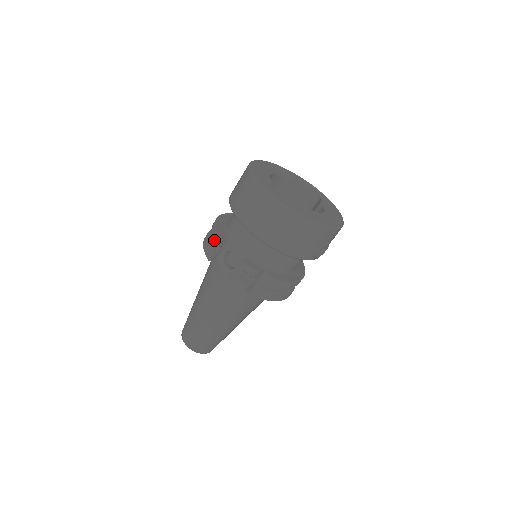
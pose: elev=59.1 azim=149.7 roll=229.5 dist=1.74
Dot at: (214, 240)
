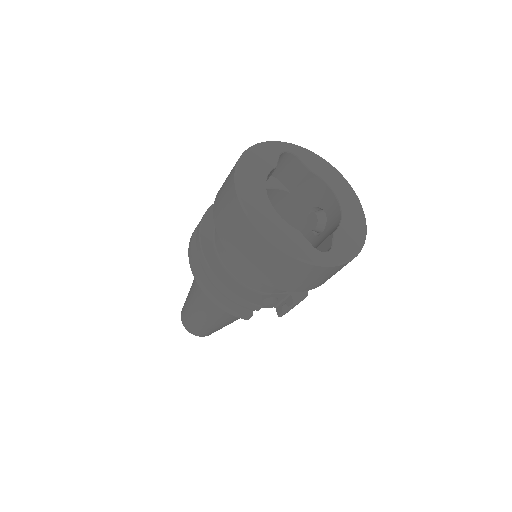
Dot at: occluded
